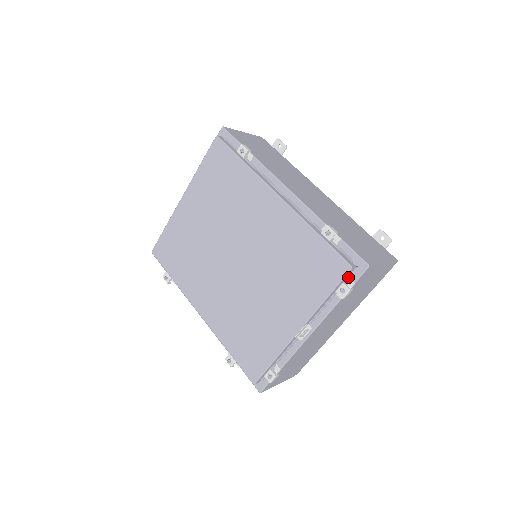
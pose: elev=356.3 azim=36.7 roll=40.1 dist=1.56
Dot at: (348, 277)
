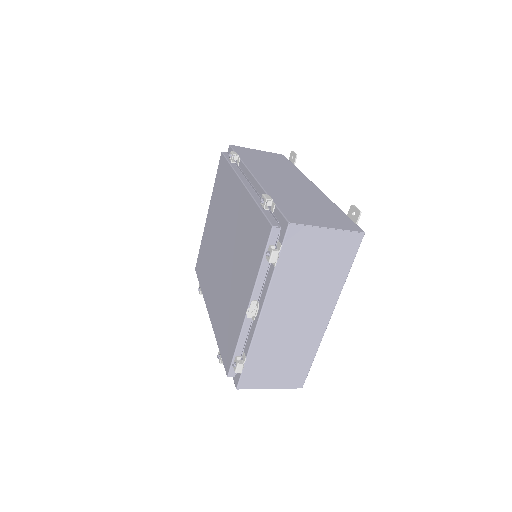
Dot at: (276, 240)
